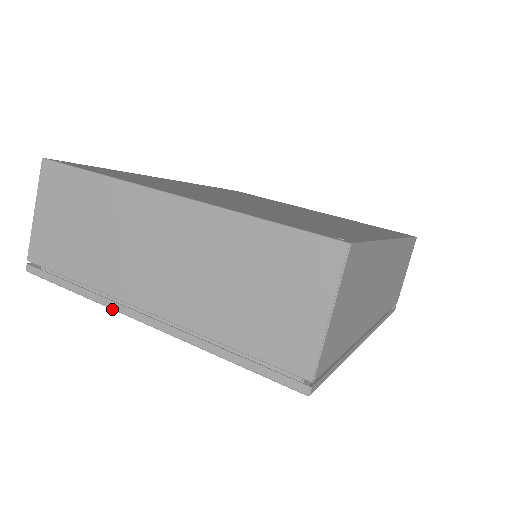
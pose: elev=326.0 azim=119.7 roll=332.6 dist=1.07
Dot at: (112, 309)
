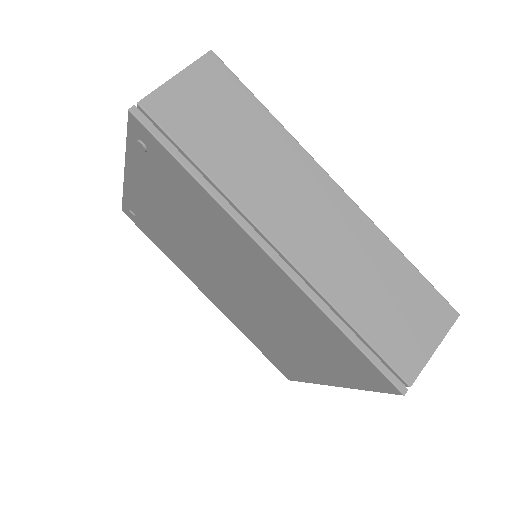
Dot at: (123, 183)
